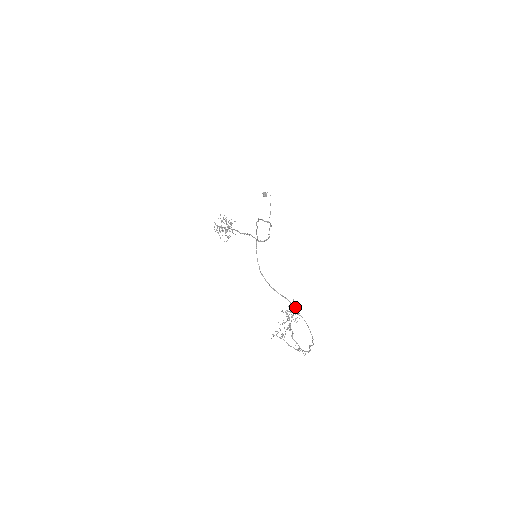
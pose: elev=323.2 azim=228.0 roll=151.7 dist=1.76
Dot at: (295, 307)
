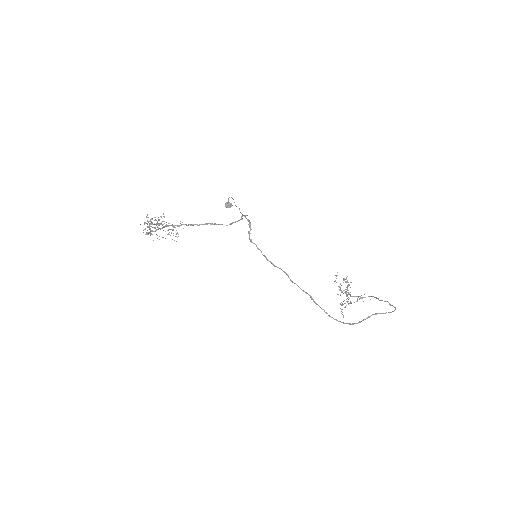
Dot at: occluded
